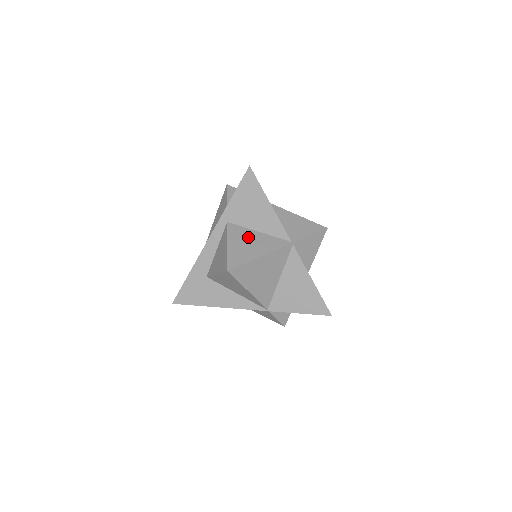
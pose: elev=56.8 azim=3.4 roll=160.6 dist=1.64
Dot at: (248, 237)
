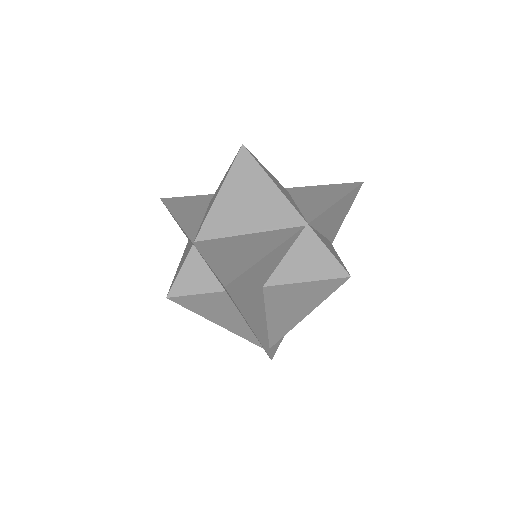
Dot at: (286, 192)
